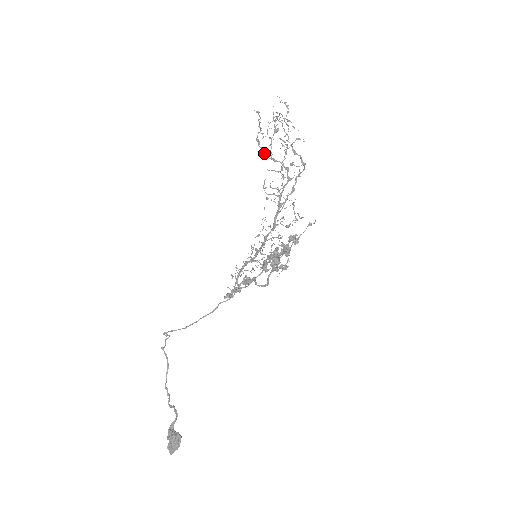
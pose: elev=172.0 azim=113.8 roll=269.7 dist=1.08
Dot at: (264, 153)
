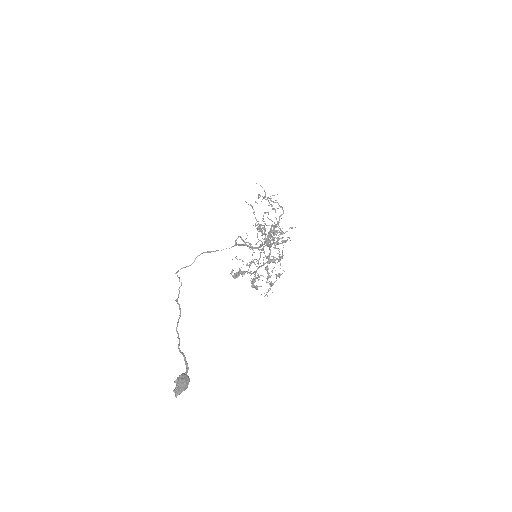
Dot at: (260, 225)
